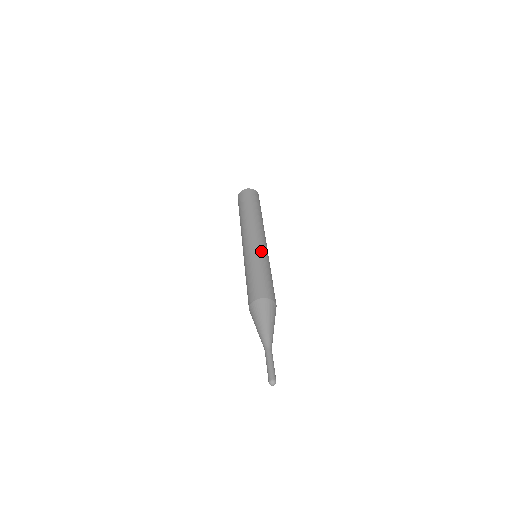
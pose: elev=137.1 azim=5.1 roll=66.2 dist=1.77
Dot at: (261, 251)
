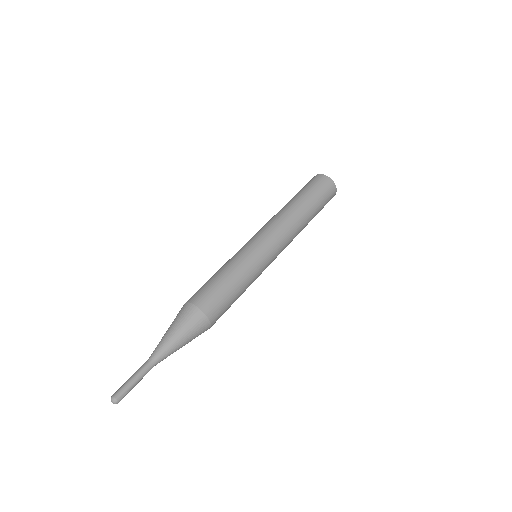
Dot at: (264, 266)
